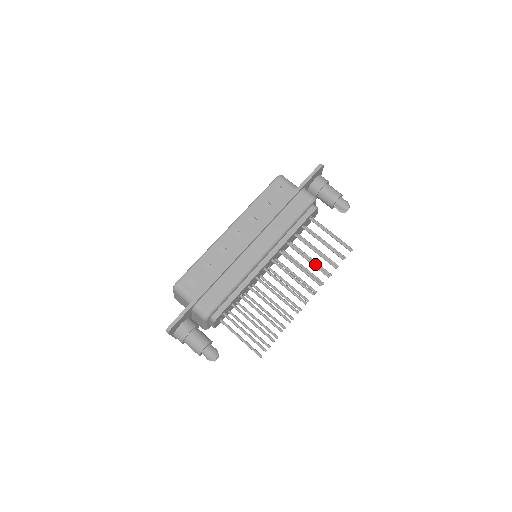
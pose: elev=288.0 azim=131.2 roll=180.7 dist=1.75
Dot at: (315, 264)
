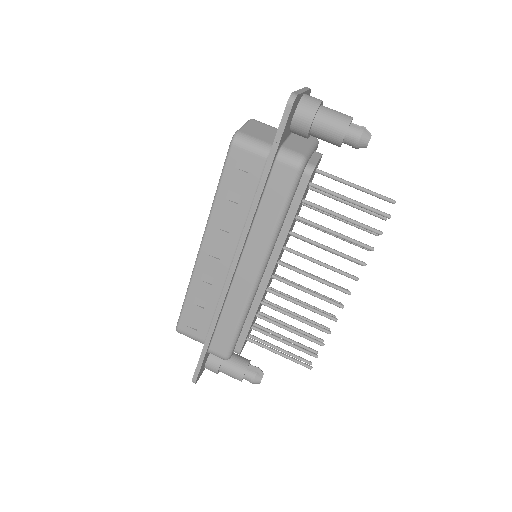
Dot at: (339, 254)
